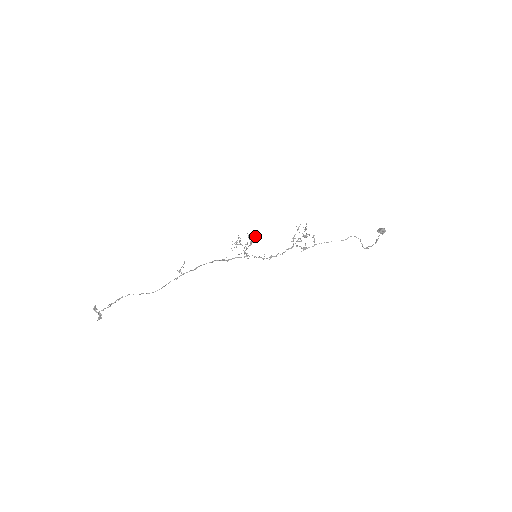
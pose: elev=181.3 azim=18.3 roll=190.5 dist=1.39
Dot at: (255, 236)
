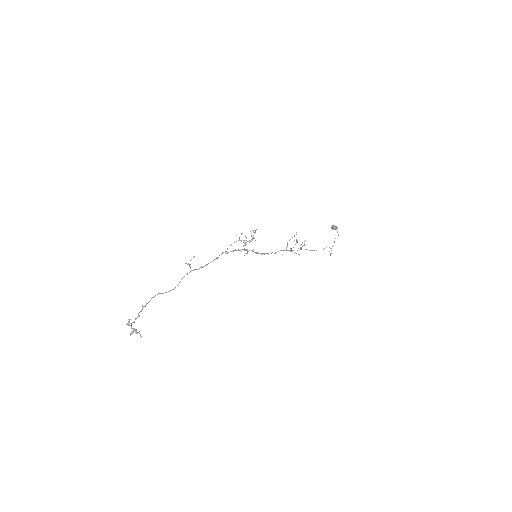
Dot at: occluded
